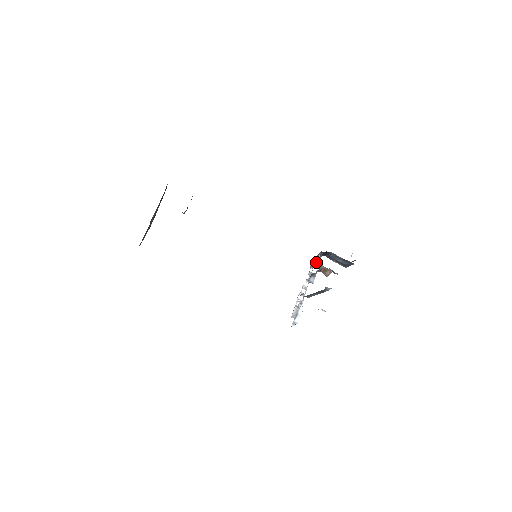
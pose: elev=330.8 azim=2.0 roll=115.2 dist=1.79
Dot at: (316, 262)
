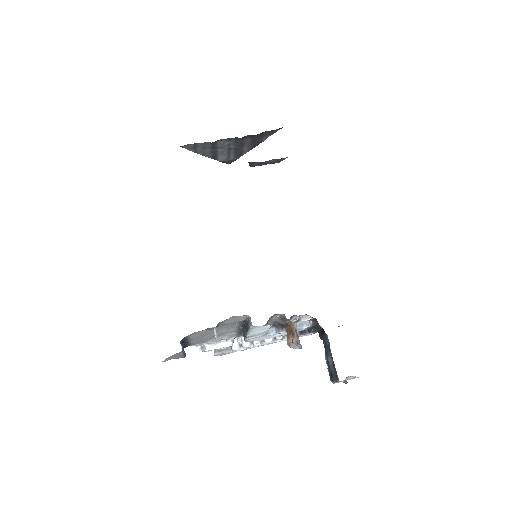
Dot at: (298, 322)
